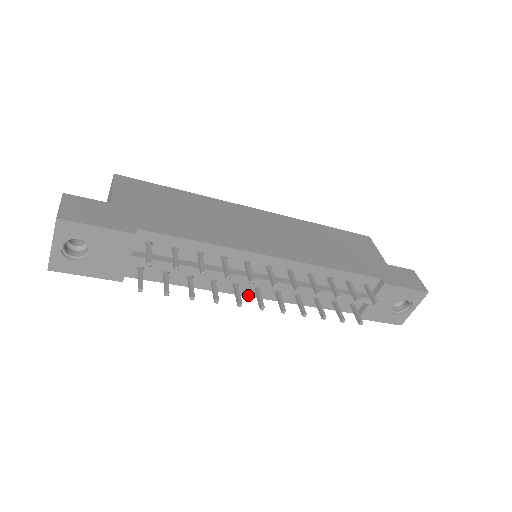
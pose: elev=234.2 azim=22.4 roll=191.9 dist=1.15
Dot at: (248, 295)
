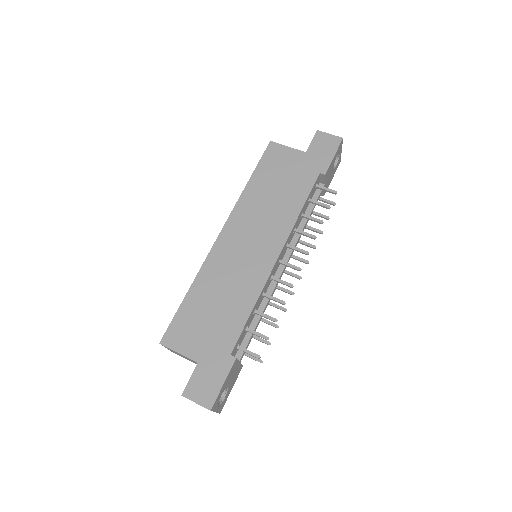
Dot at: occluded
